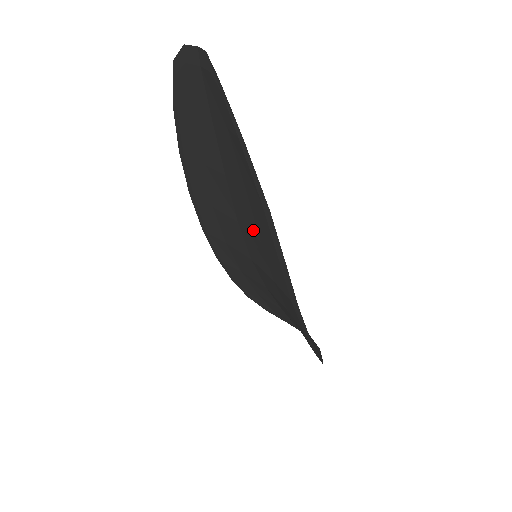
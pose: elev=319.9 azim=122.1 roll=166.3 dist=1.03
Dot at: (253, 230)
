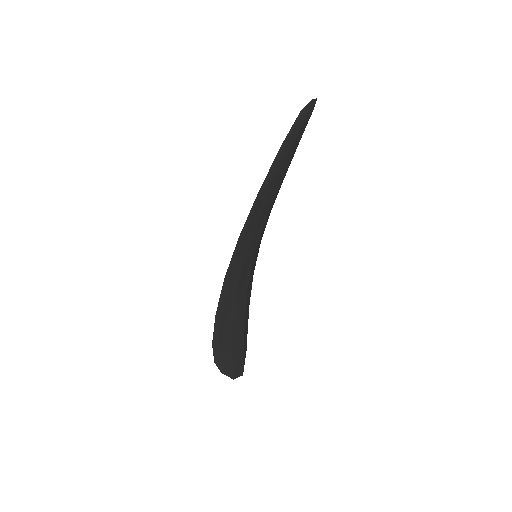
Dot at: occluded
